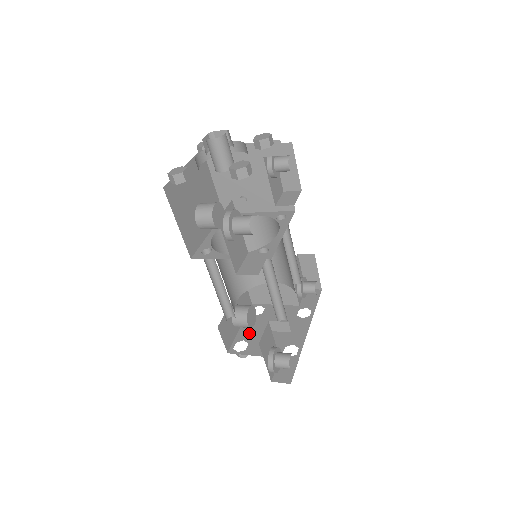
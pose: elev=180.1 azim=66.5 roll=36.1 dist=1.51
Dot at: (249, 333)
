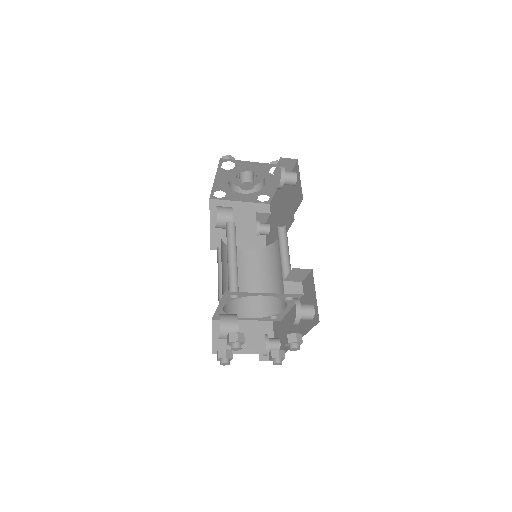
Dot at: occluded
